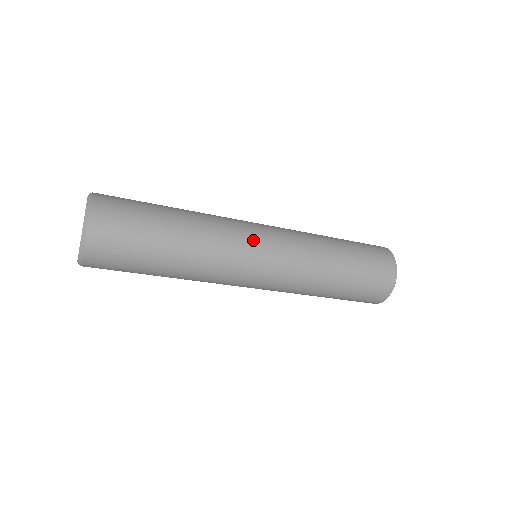
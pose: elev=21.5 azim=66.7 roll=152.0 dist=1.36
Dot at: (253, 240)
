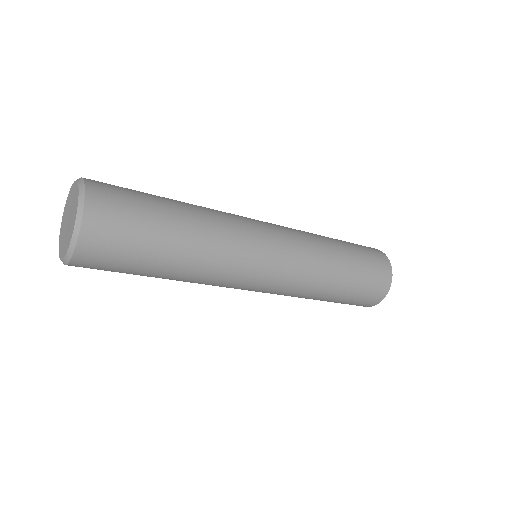
Dot at: (249, 218)
